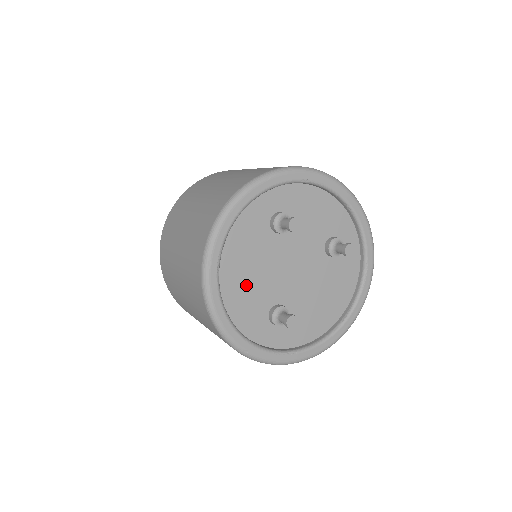
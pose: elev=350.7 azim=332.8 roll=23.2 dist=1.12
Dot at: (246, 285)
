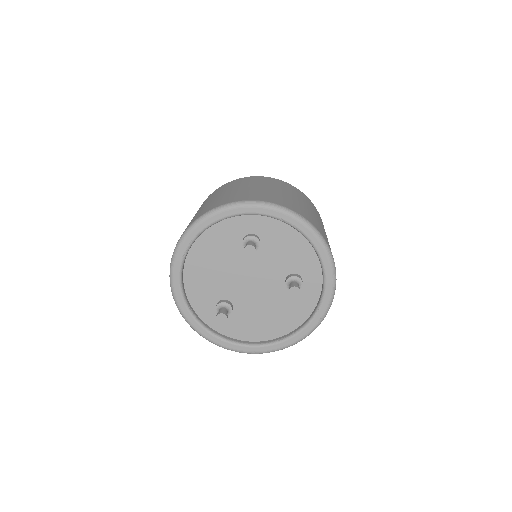
Dot at: (207, 274)
